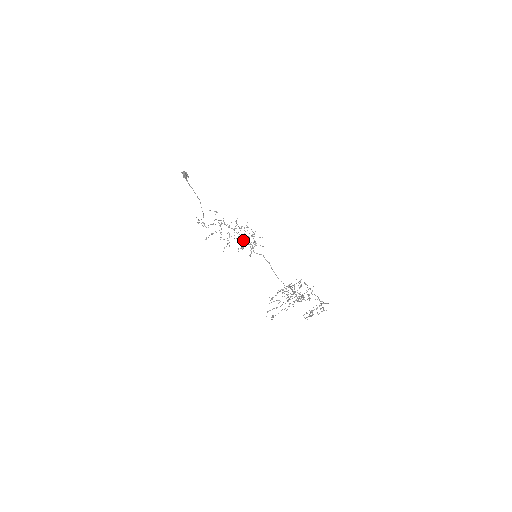
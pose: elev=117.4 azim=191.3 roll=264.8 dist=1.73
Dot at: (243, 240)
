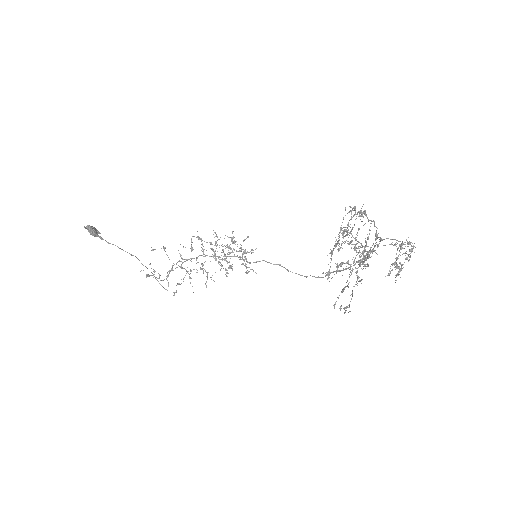
Dot at: (224, 254)
